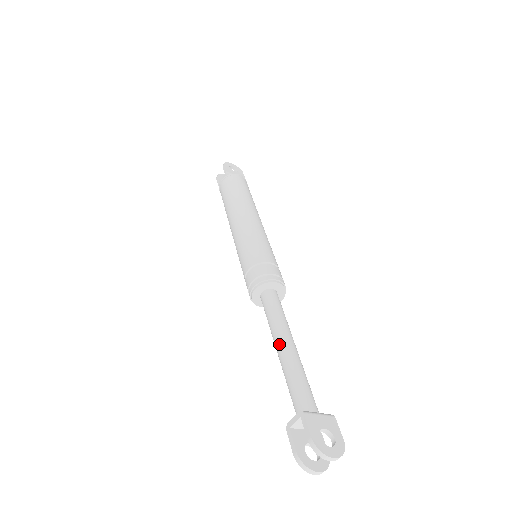
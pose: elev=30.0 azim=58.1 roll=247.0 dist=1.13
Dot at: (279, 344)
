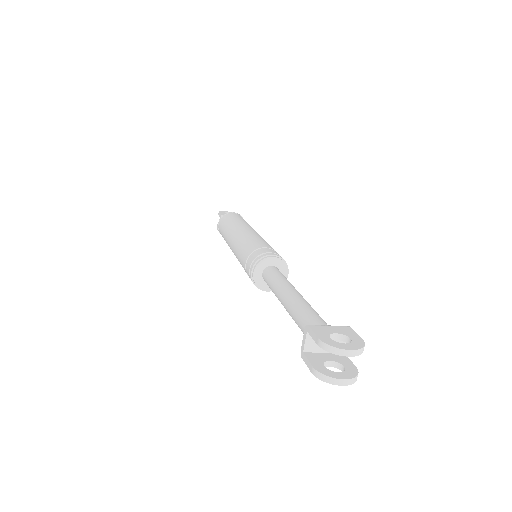
Dot at: (282, 297)
